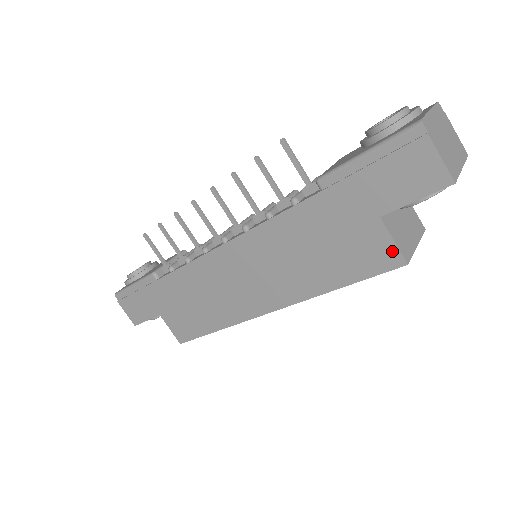
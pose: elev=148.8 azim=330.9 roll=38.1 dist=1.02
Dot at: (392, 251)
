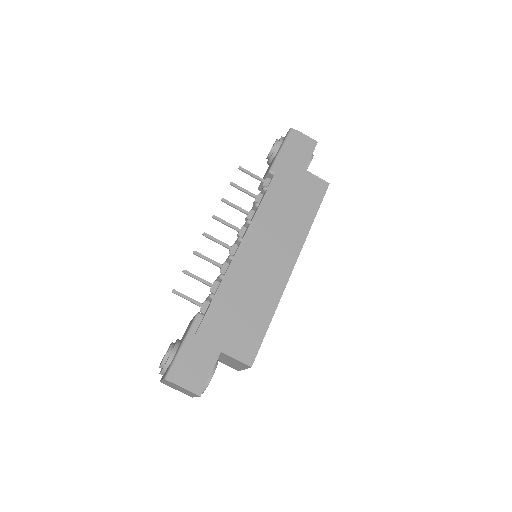
Dot at: (320, 181)
